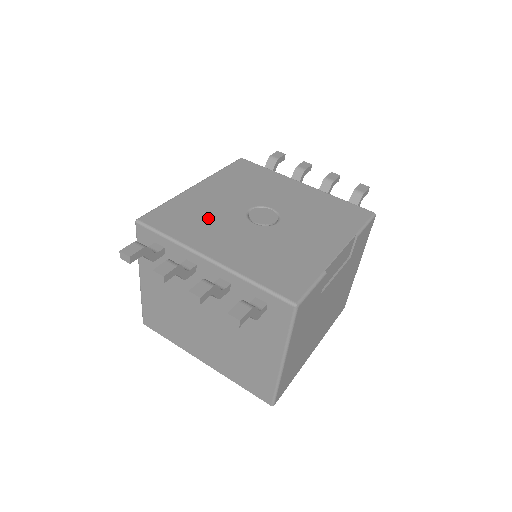
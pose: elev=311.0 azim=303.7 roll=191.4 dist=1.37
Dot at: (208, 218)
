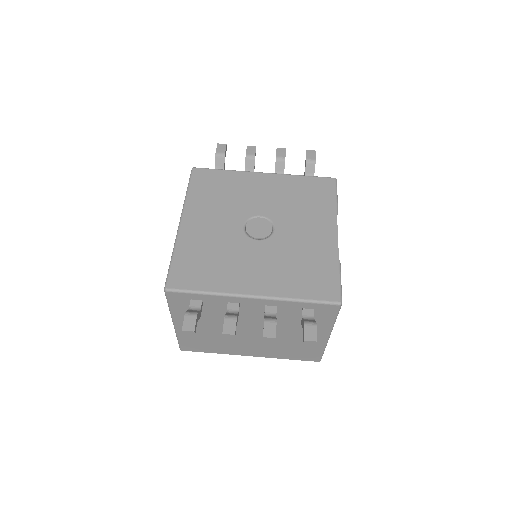
Dot at: (220, 255)
